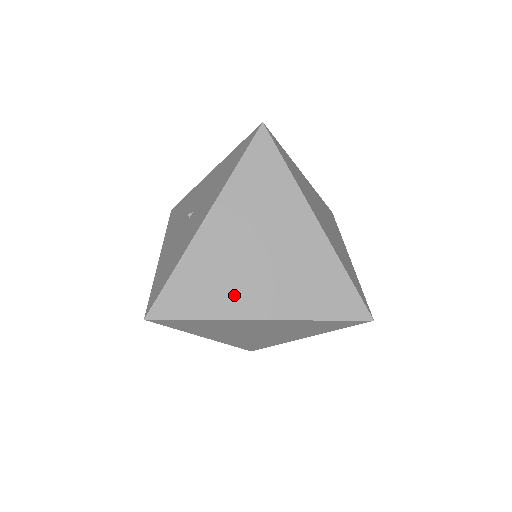
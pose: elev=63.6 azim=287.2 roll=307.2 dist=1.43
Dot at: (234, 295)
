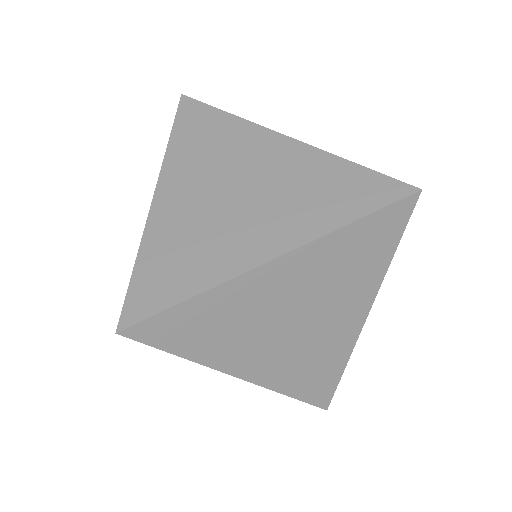
Dot at: (224, 248)
